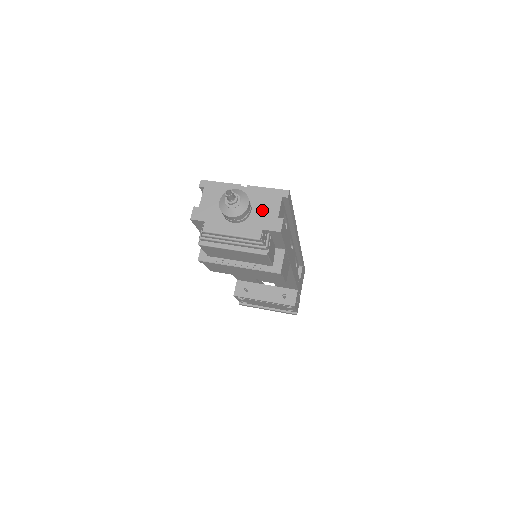
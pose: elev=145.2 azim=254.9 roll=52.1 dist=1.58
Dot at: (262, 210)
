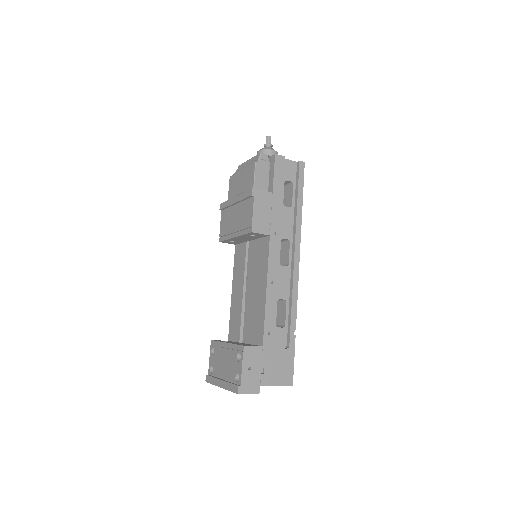
Dot at: occluded
